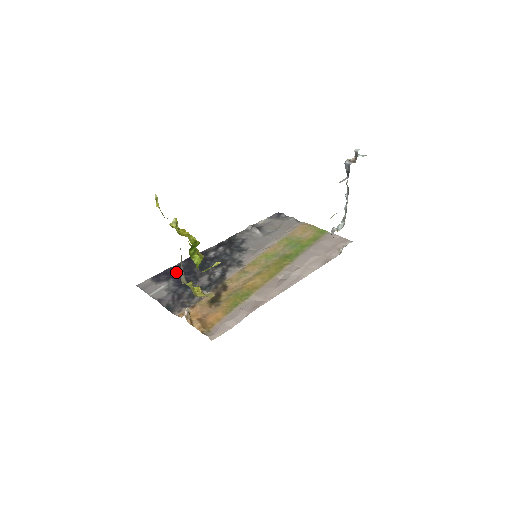
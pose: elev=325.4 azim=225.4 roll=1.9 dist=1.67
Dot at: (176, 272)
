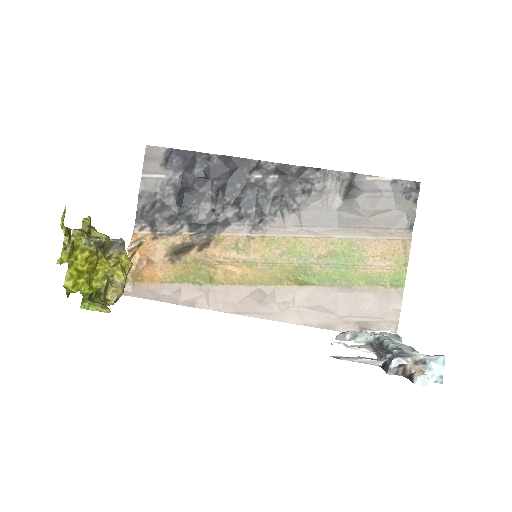
Dot at: (194, 168)
